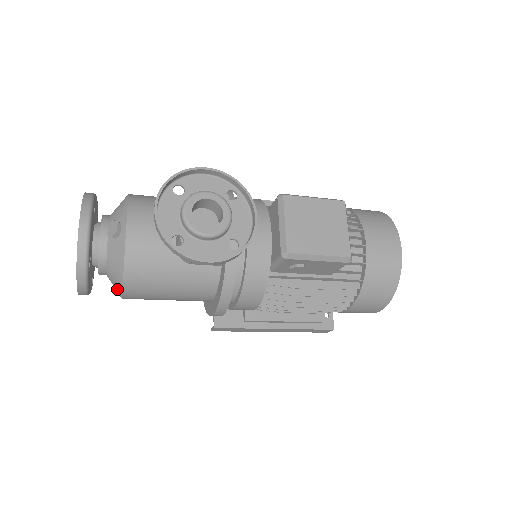
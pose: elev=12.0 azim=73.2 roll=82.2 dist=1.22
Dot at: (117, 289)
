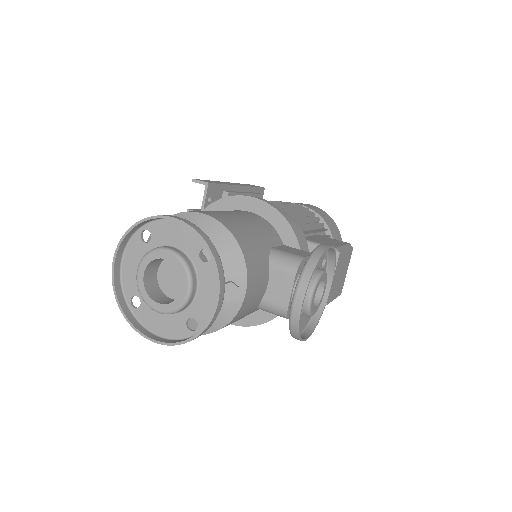
Dot at: occluded
